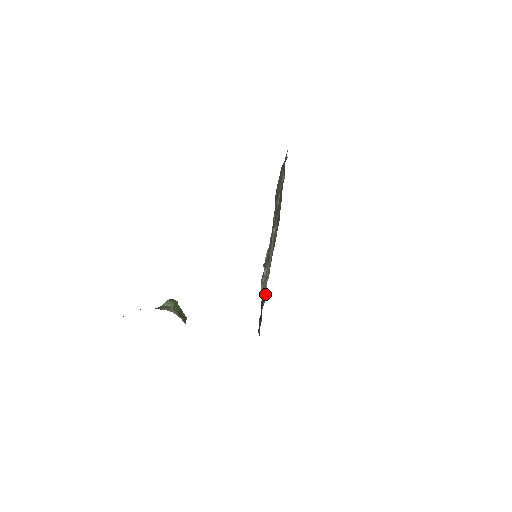
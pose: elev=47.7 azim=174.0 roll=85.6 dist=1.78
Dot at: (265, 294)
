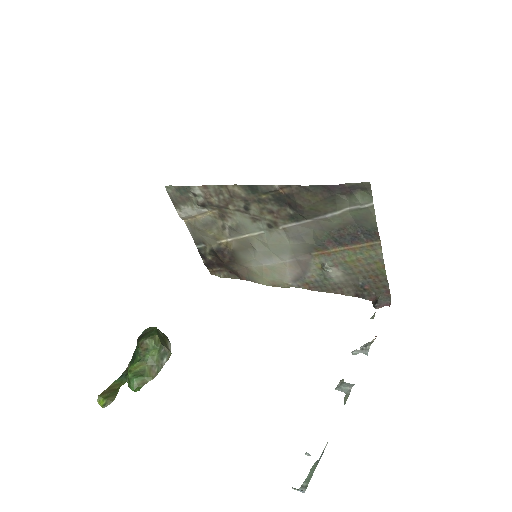
Dot at: (248, 265)
